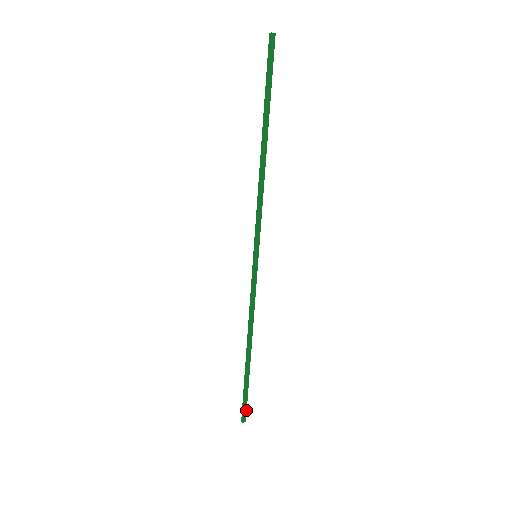
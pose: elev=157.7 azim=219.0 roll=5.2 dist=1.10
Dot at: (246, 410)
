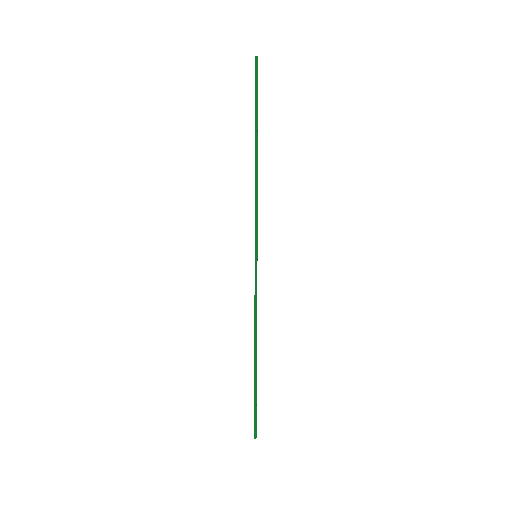
Dot at: (256, 423)
